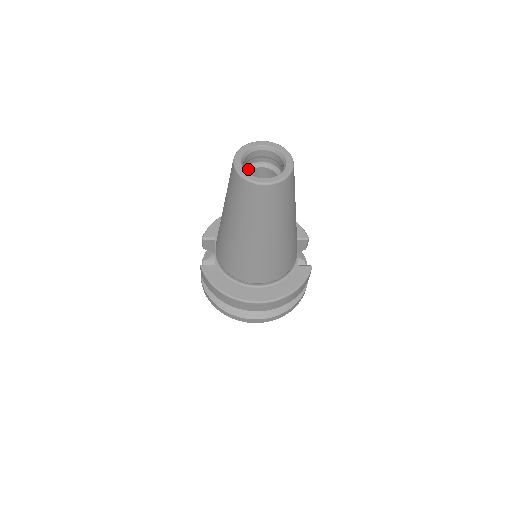
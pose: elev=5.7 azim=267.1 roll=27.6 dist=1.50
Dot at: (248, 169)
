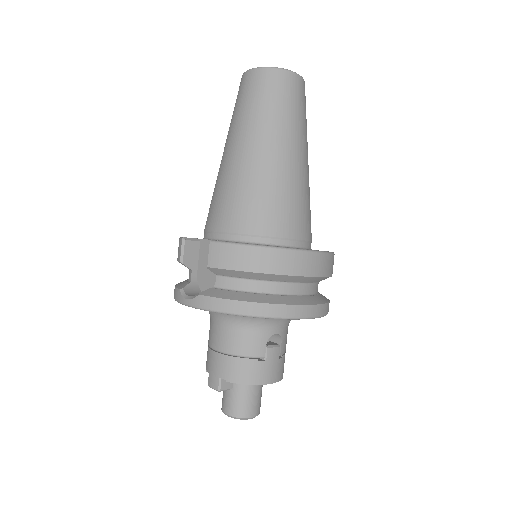
Dot at: occluded
